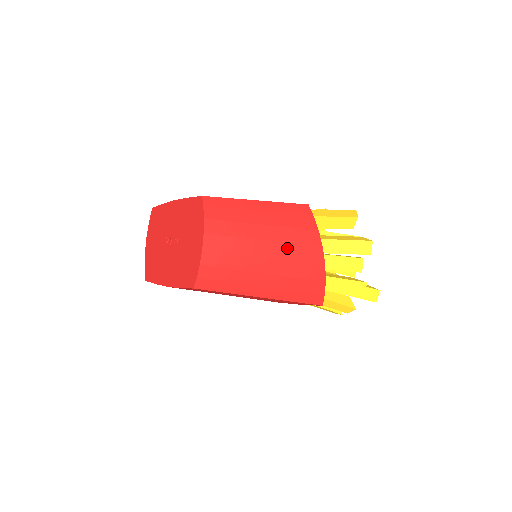
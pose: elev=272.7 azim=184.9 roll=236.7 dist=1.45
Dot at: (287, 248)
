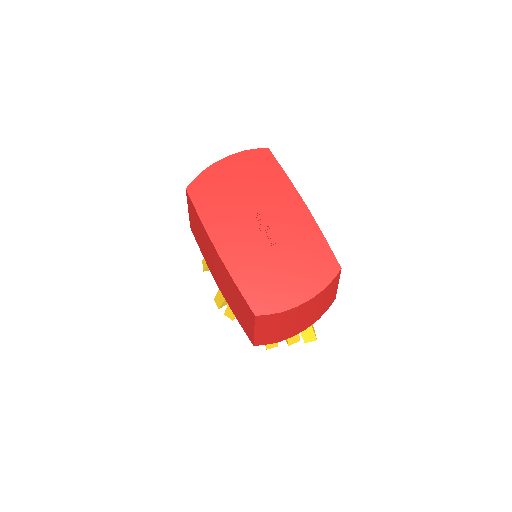
Dot at: (304, 323)
